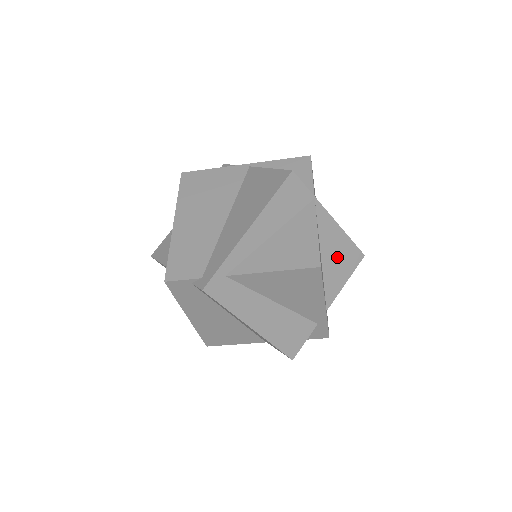
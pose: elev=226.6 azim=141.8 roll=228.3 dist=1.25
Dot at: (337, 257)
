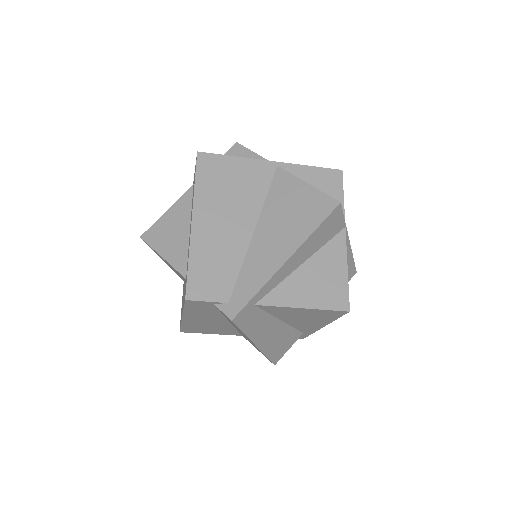
Dot at: occluded
